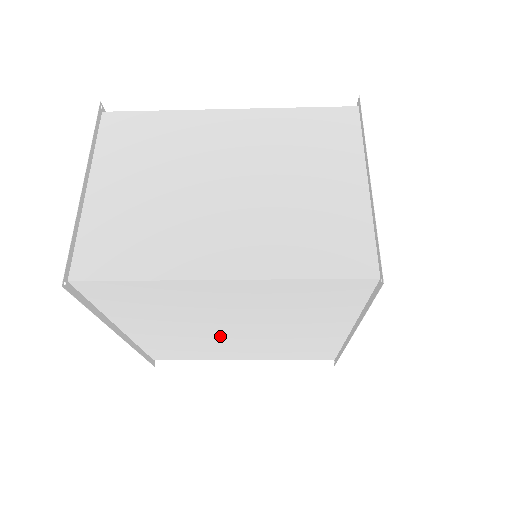
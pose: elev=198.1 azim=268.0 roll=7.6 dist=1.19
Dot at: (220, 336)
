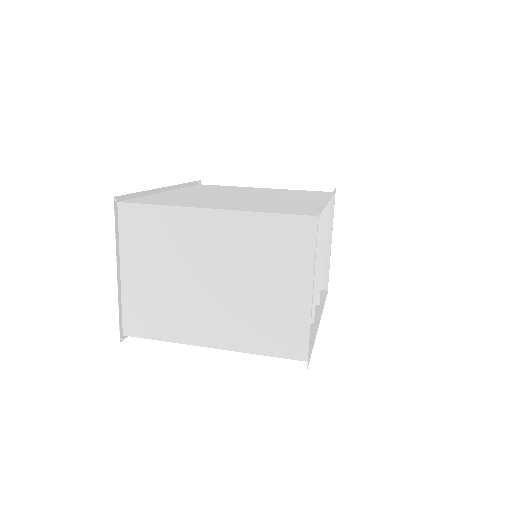
Dot at: occluded
